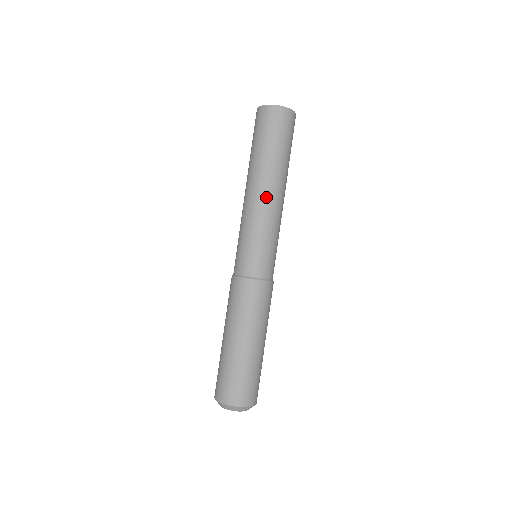
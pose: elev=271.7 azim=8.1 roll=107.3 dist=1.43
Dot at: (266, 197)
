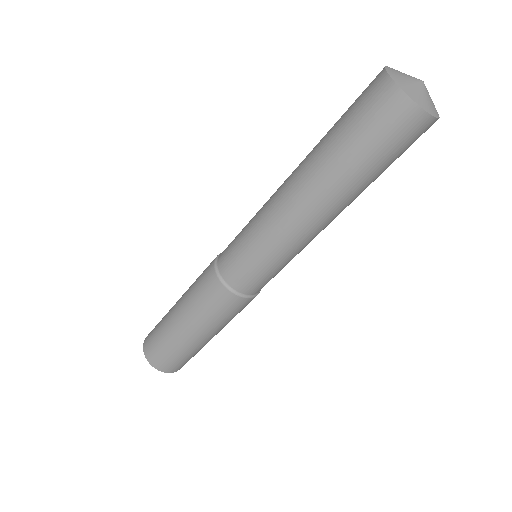
Dot at: (316, 226)
